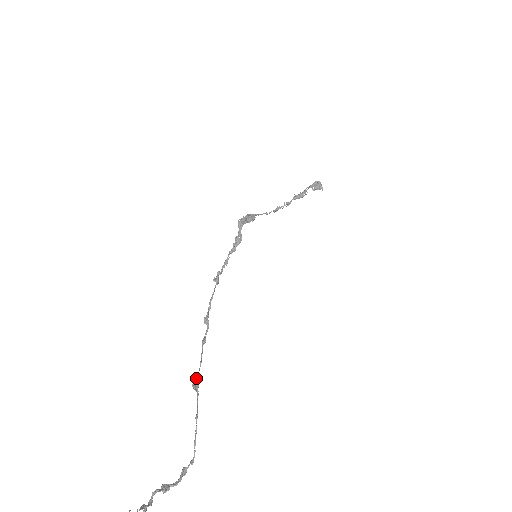
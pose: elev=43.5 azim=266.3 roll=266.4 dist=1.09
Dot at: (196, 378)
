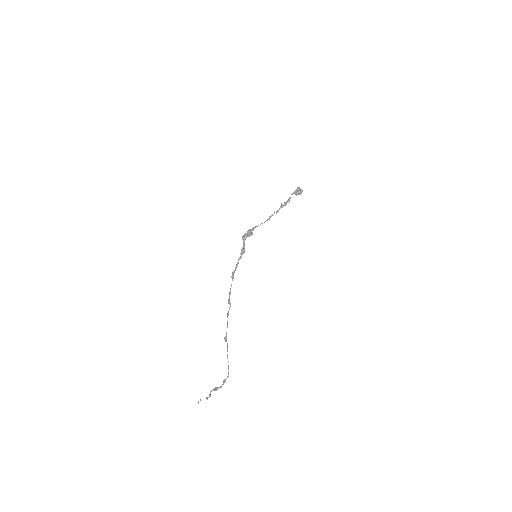
Dot at: (226, 335)
